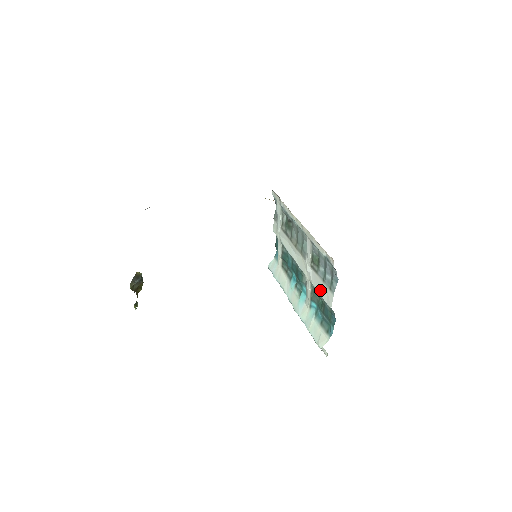
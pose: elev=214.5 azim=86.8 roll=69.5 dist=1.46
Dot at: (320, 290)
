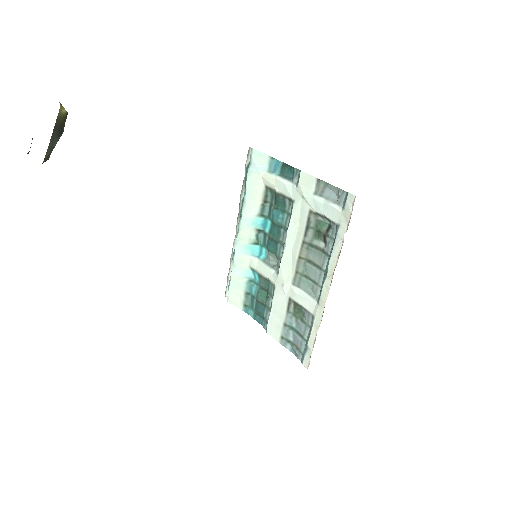
Dot at: (274, 313)
